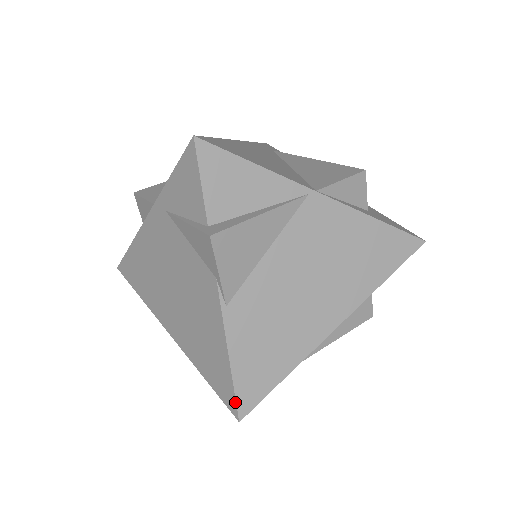
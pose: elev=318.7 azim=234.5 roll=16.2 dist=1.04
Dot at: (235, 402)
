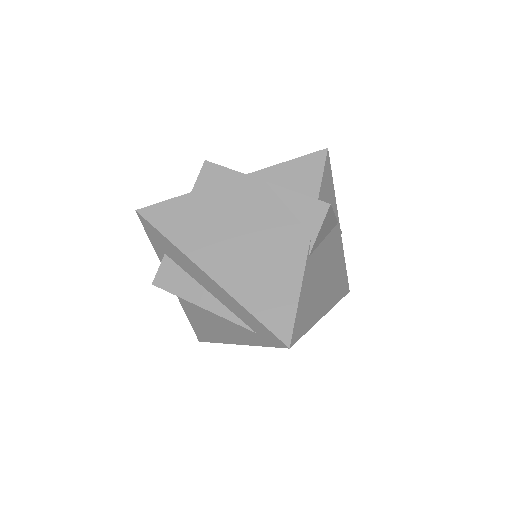
Dot at: (292, 331)
